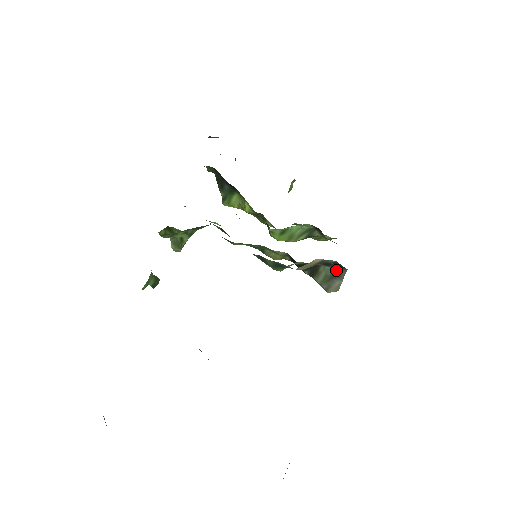
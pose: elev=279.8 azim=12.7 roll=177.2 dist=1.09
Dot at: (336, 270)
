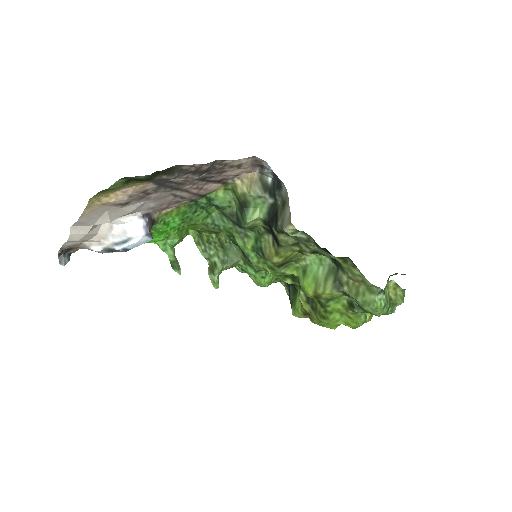
Dot at: (282, 198)
